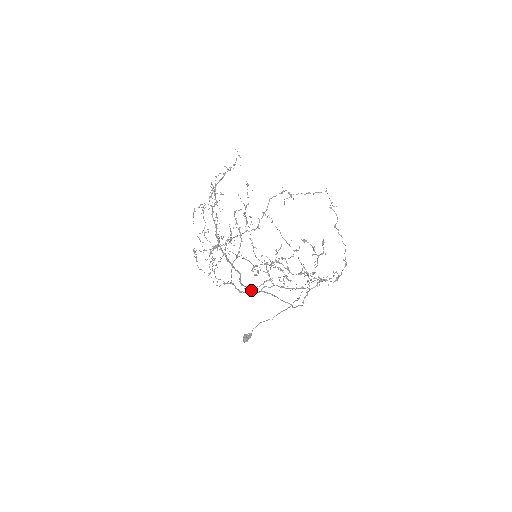
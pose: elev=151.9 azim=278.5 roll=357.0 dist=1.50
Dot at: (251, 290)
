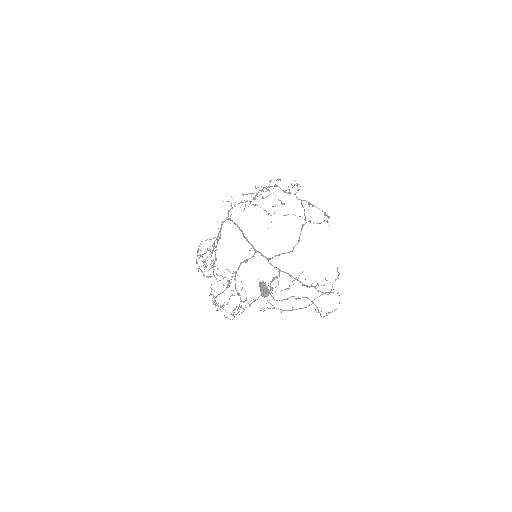
Dot at: occluded
